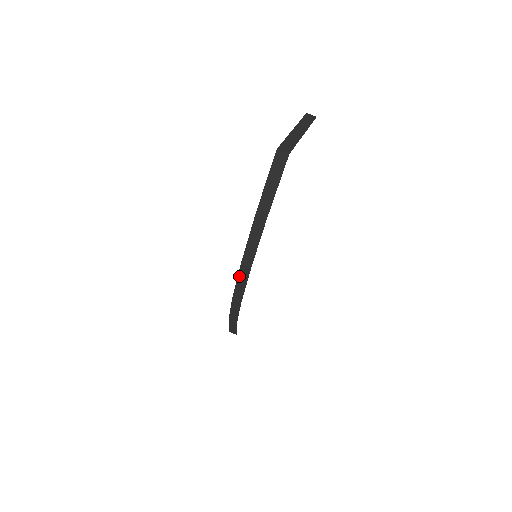
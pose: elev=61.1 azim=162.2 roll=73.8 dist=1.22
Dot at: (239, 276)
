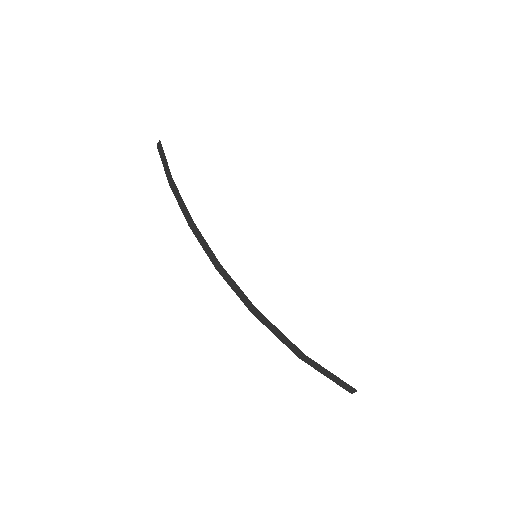
Dot at: (198, 239)
